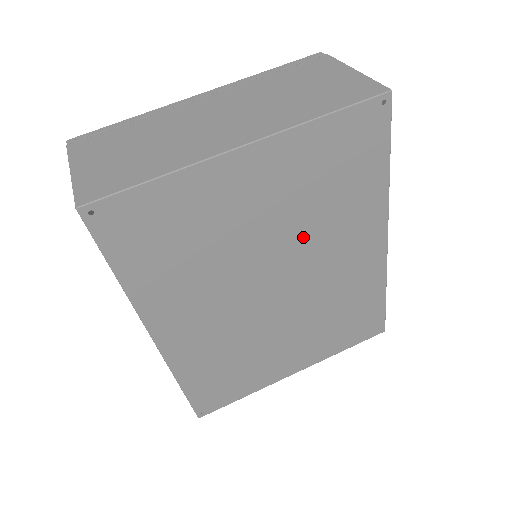
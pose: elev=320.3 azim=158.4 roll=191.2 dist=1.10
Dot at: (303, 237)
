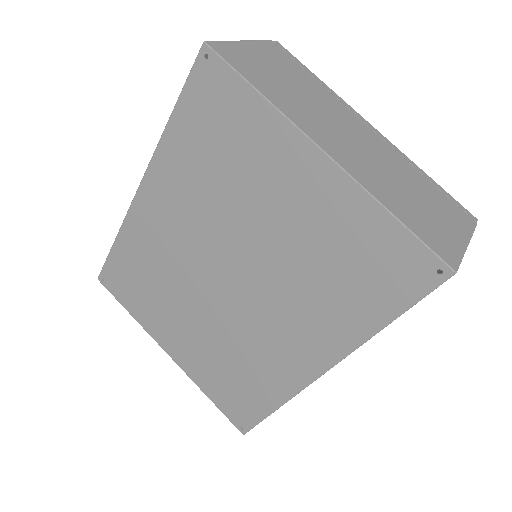
Dot at: (281, 273)
